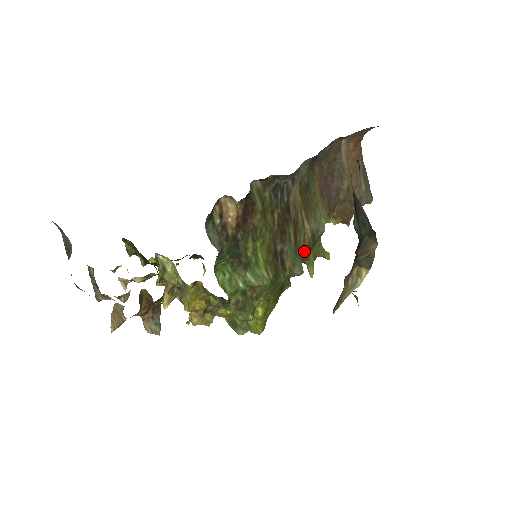
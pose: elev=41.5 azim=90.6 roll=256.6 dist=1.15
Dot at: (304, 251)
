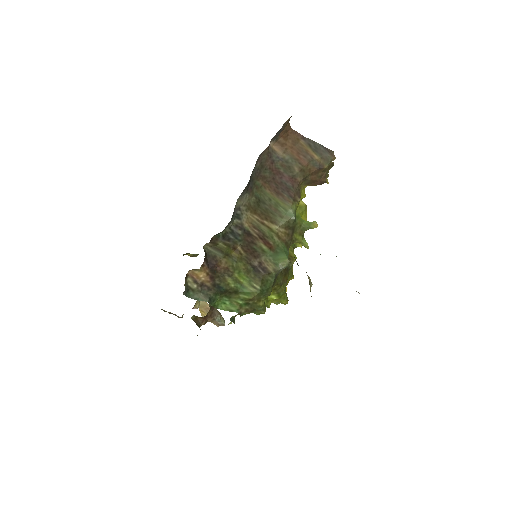
Dot at: (285, 242)
